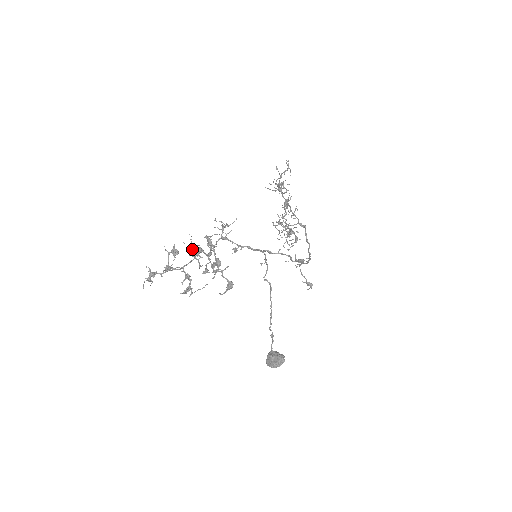
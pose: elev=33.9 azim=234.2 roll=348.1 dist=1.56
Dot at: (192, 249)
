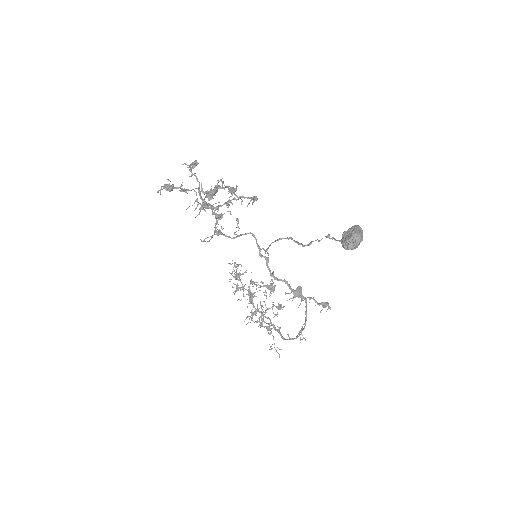
Dot at: occluded
